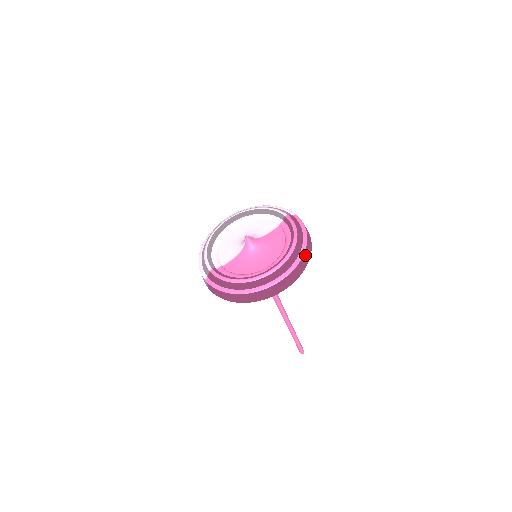
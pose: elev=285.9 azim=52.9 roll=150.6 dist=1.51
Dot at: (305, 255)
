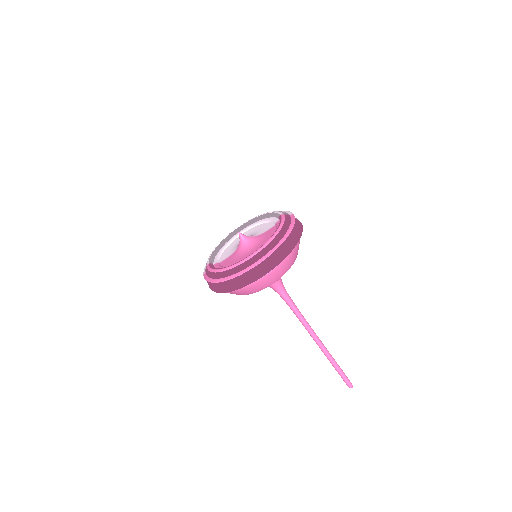
Dot at: (285, 246)
